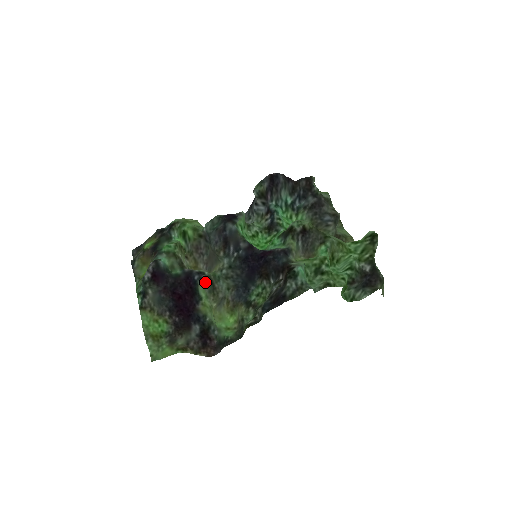
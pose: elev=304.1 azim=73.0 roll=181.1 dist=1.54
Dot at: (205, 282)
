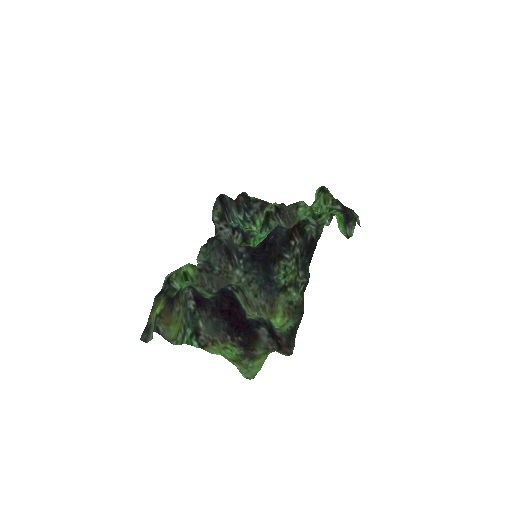
Dot at: (238, 292)
